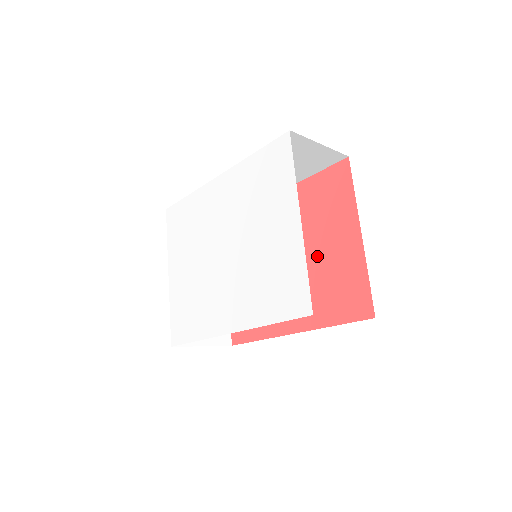
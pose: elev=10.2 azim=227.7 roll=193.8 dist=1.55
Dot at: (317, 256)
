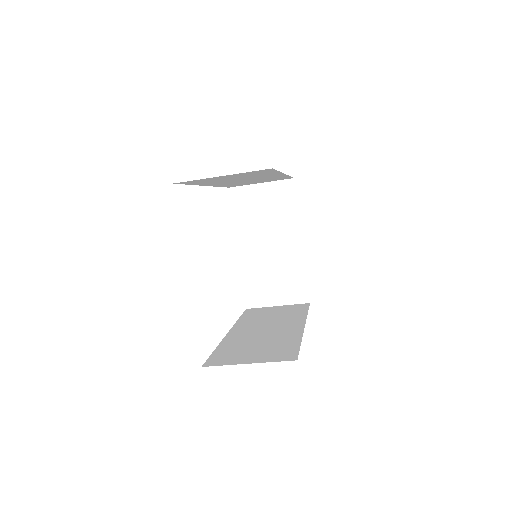
Dot at: occluded
